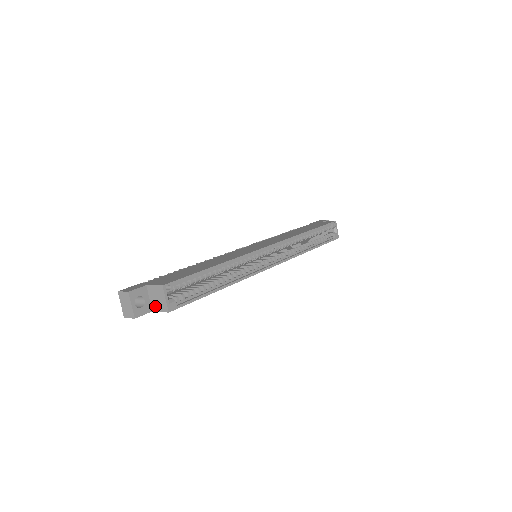
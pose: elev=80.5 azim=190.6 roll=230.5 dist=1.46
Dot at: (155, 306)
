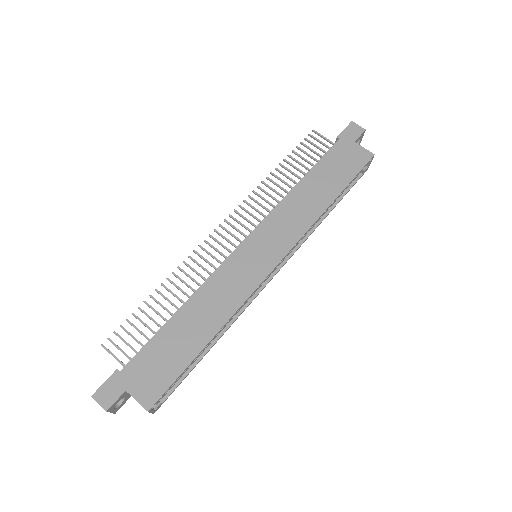
Dot at: occluded
